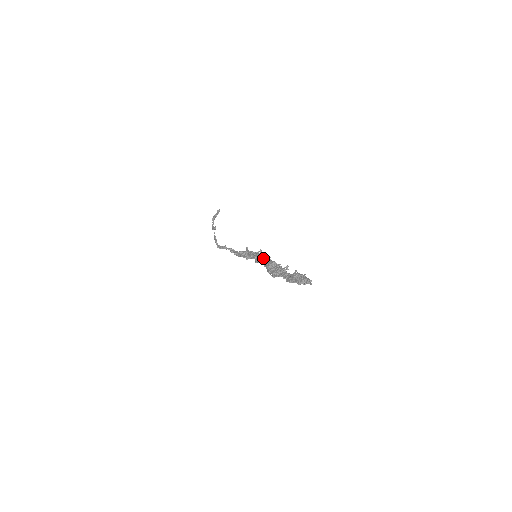
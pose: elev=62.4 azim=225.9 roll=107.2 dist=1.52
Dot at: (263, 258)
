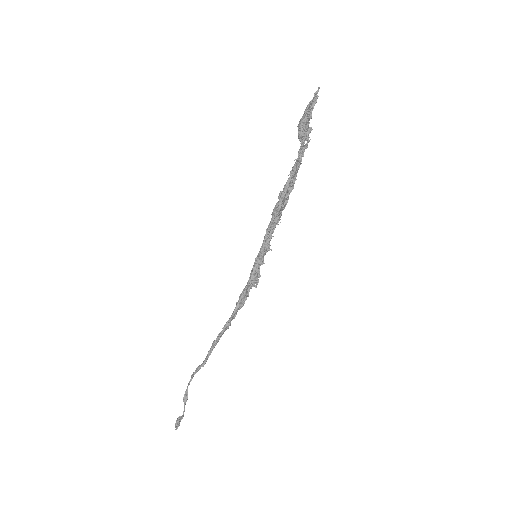
Dot at: (265, 243)
